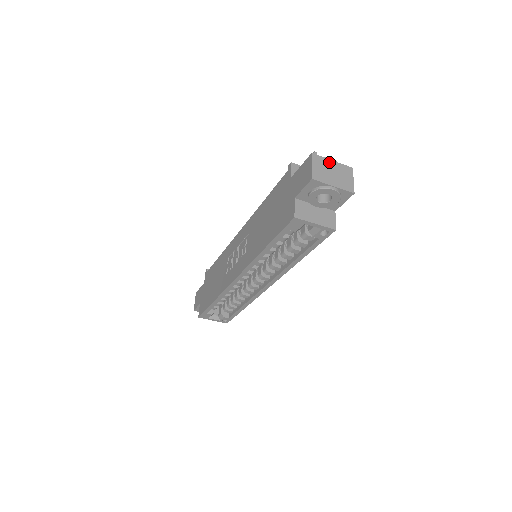
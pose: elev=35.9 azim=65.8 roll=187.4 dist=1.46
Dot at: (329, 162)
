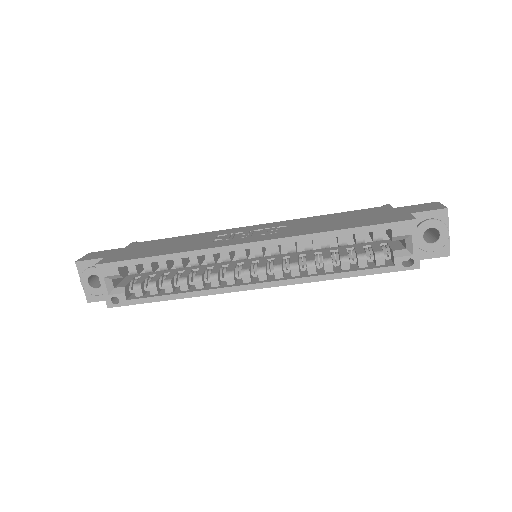
Dot at: occluded
